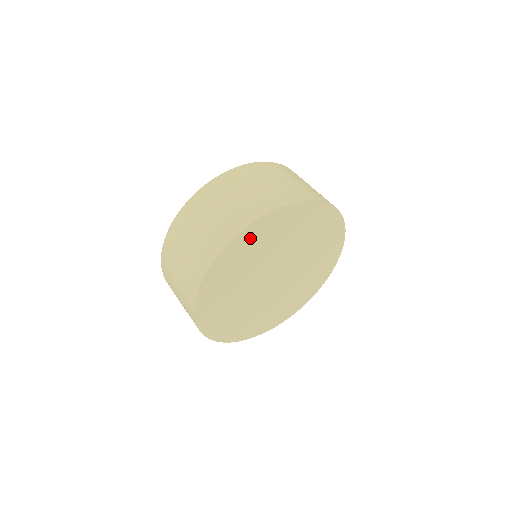
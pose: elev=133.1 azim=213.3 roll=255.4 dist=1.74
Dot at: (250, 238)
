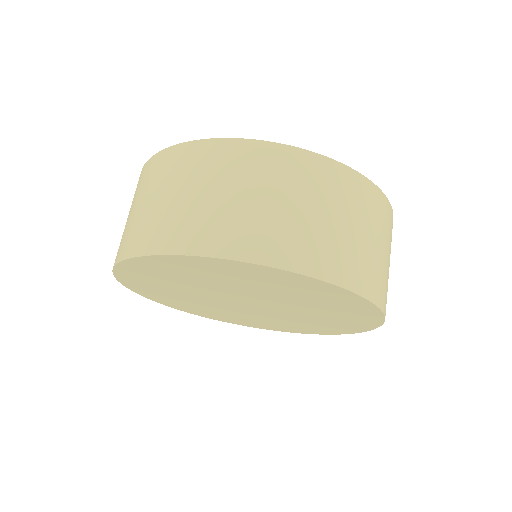
Dot at: (231, 268)
